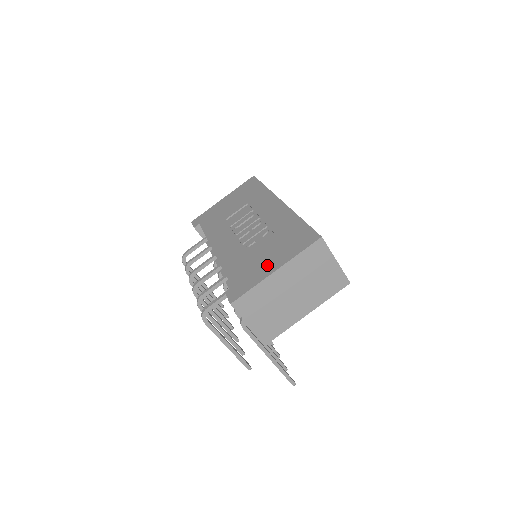
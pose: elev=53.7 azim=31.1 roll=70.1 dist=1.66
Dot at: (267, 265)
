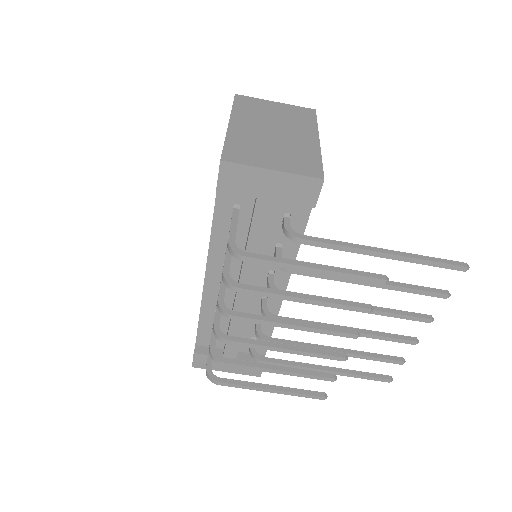
Dot at: occluded
